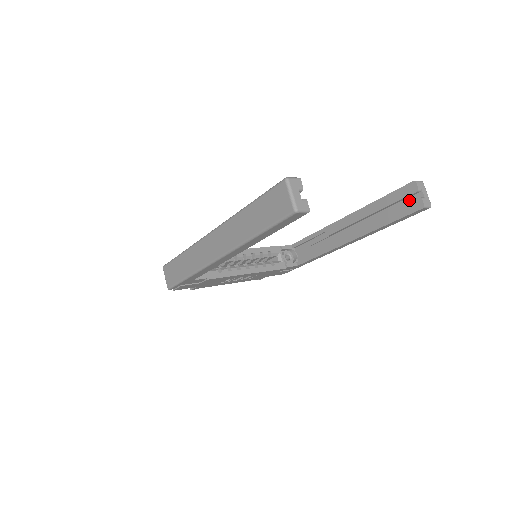
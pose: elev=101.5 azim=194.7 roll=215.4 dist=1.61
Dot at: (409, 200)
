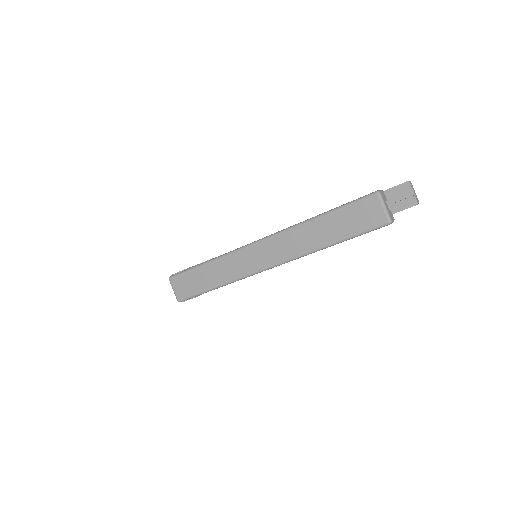
Dot at: (400, 197)
